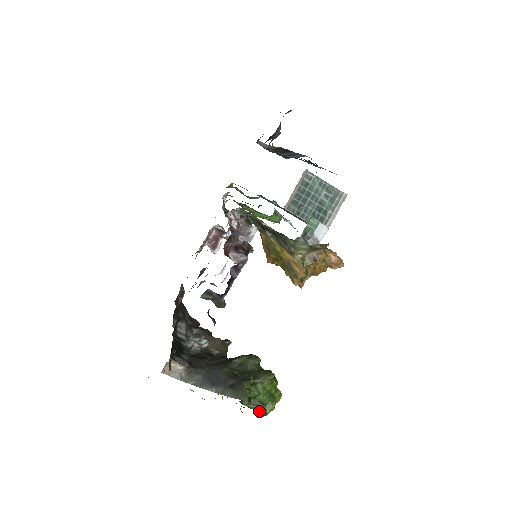
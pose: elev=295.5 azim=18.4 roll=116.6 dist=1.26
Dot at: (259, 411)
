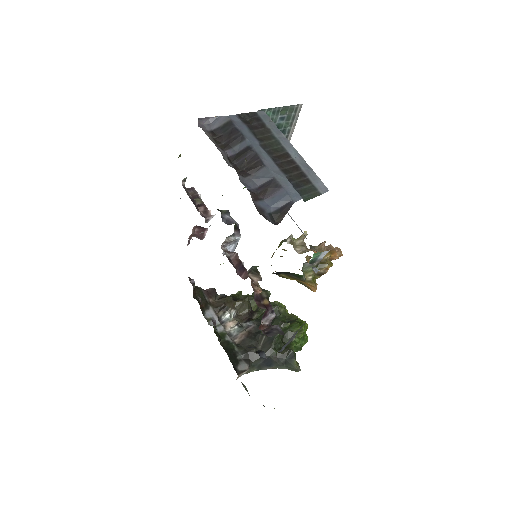
Dot at: (300, 350)
